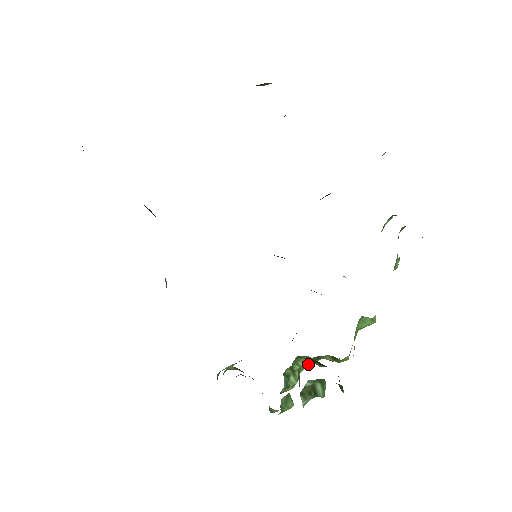
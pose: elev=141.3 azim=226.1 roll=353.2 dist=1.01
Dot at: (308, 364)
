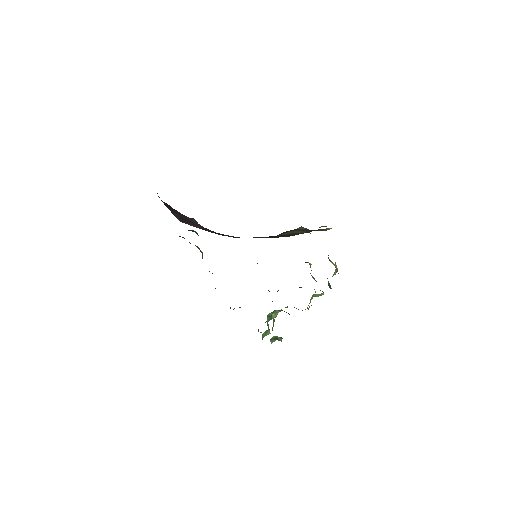
Dot at: occluded
